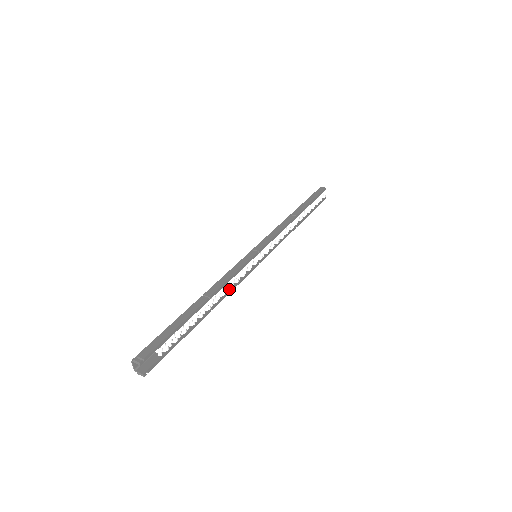
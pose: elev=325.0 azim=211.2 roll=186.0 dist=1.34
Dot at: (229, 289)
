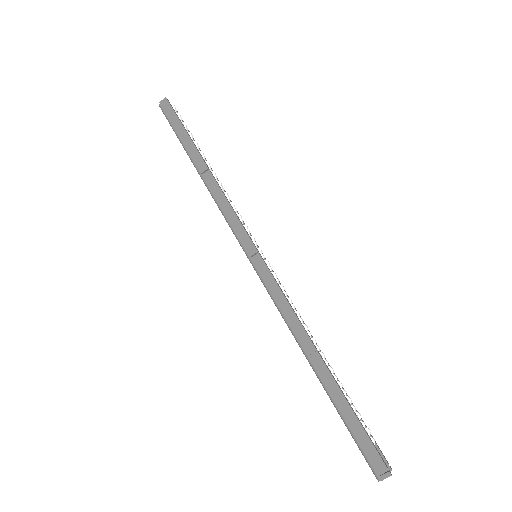
Dot at: (299, 316)
